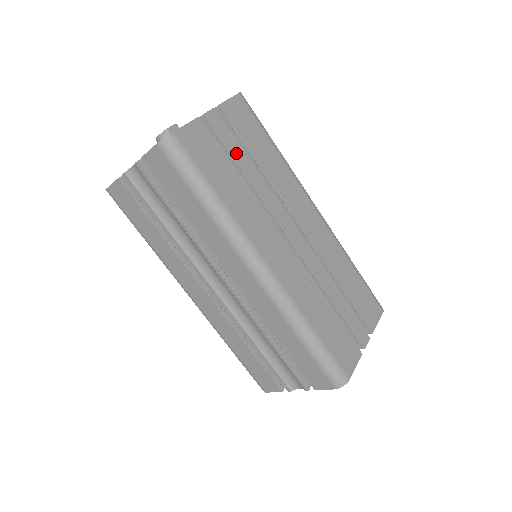
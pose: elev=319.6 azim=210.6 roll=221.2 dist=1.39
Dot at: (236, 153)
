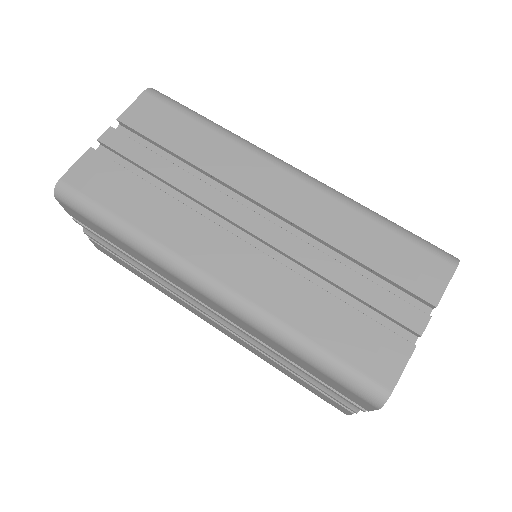
Dot at: (146, 161)
